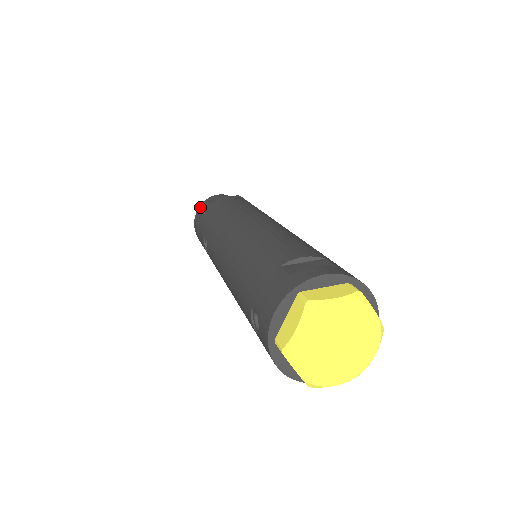
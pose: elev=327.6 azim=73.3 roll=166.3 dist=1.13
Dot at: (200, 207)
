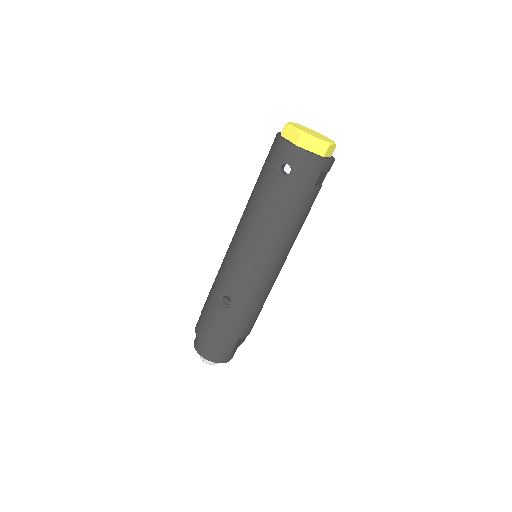
Dot at: (197, 330)
